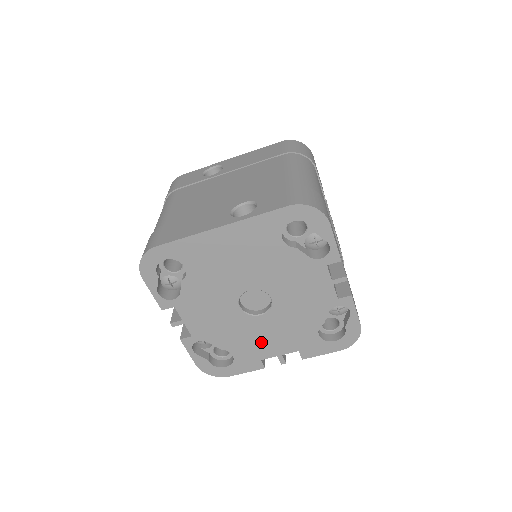
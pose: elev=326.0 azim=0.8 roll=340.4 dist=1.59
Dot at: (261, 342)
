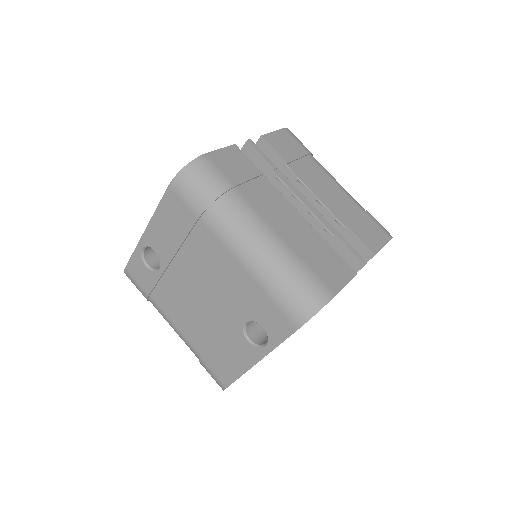
Dot at: occluded
